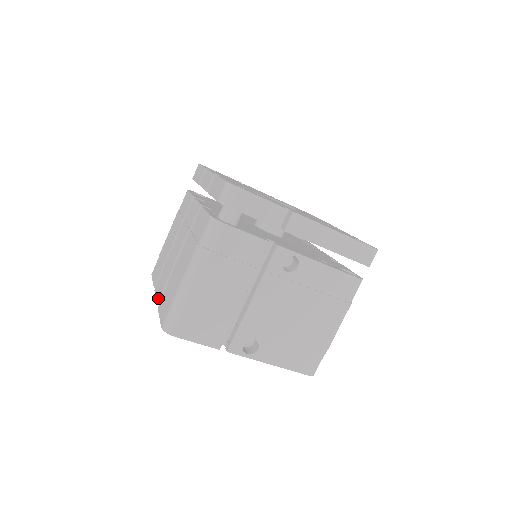
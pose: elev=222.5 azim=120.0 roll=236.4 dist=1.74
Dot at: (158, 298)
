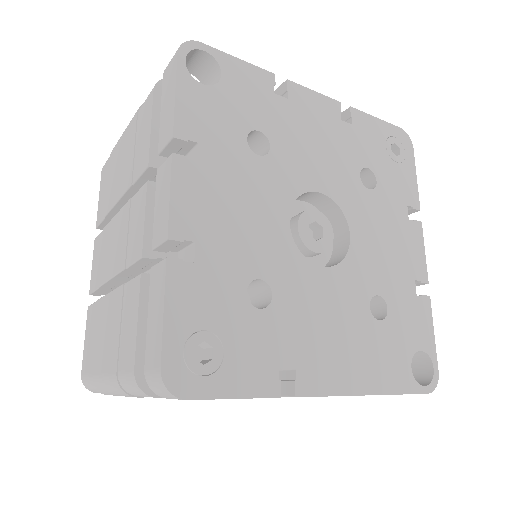
Dot at: (91, 286)
